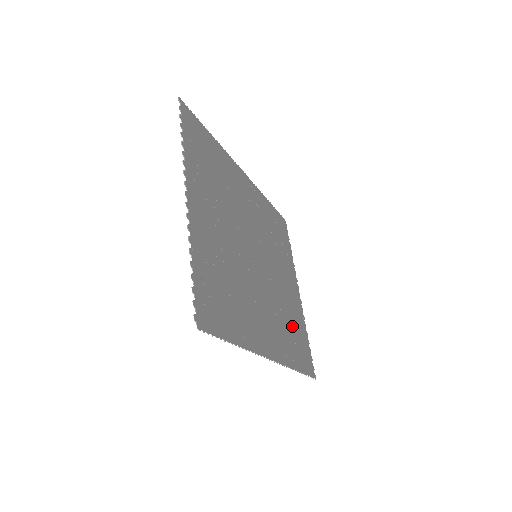
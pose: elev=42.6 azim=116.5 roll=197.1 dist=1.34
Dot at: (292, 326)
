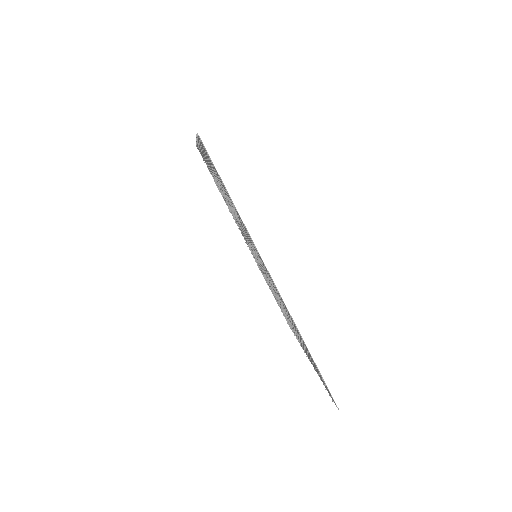
Dot at: occluded
